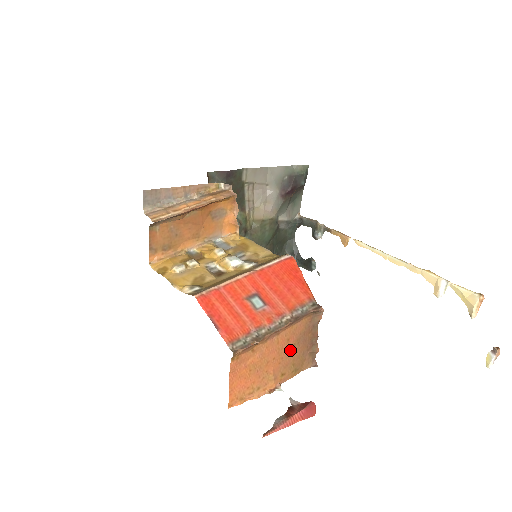
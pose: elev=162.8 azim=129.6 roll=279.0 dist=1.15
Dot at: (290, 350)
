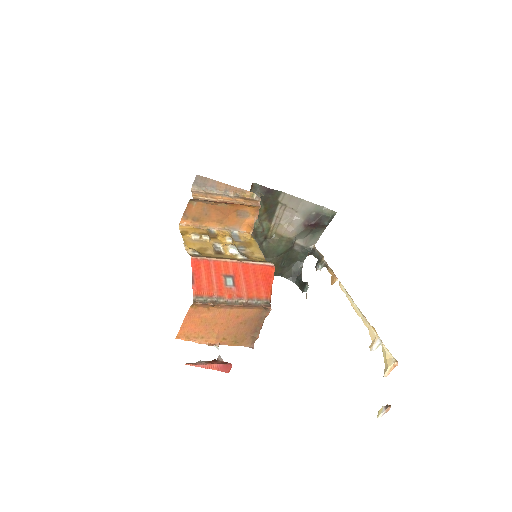
Dot at: (237, 325)
